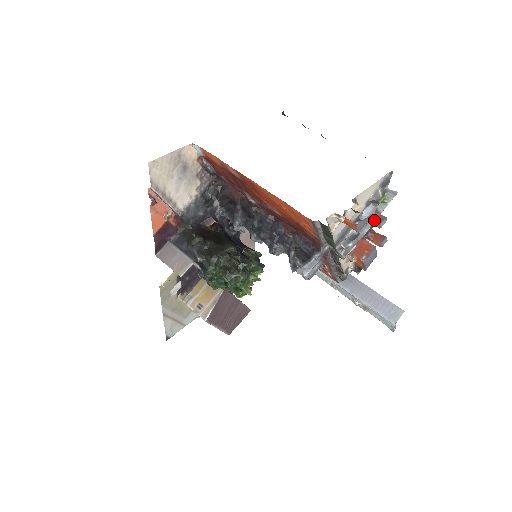
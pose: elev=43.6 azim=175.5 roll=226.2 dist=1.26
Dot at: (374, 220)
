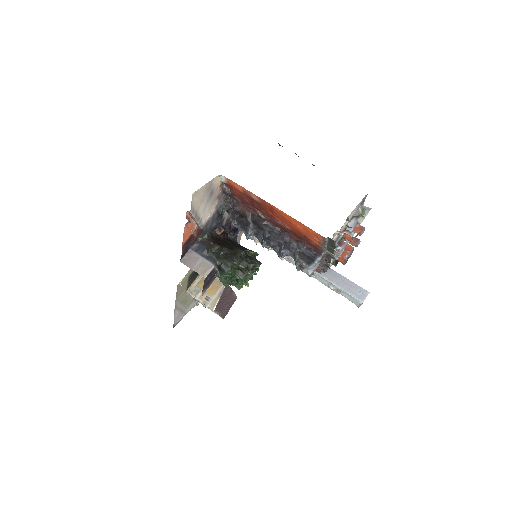
Dot at: (356, 230)
